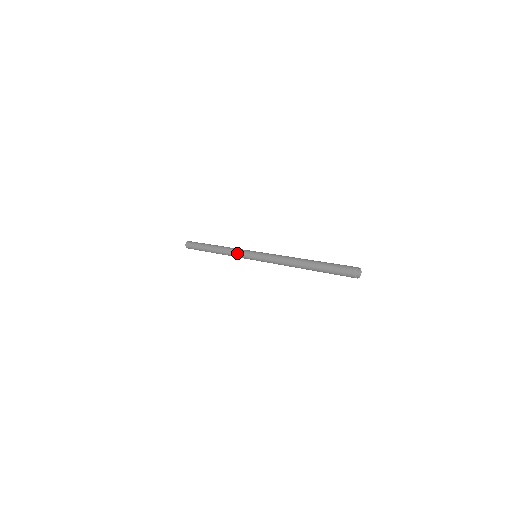
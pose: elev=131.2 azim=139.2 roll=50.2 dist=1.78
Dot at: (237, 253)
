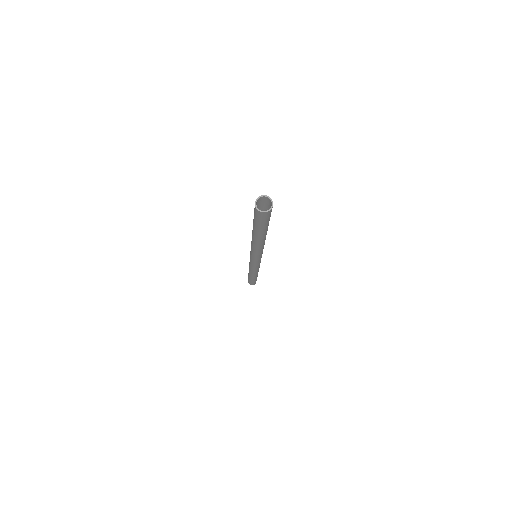
Dot at: occluded
